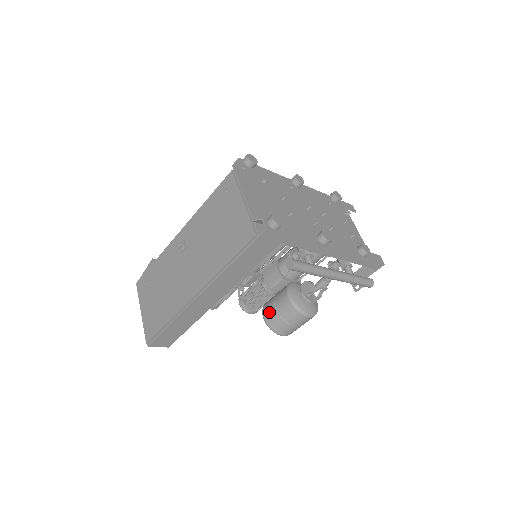
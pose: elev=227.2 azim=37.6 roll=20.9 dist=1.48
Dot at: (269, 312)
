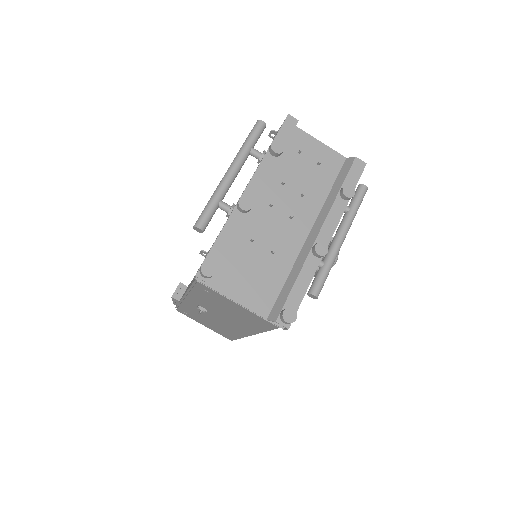
Dot at: occluded
